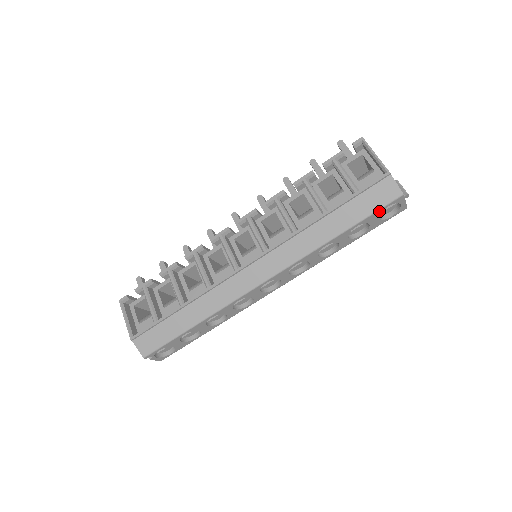
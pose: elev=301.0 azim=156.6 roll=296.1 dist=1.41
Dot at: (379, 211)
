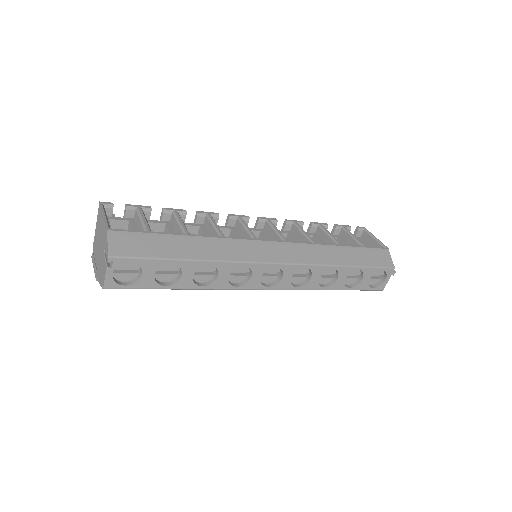
Dot at: (376, 269)
